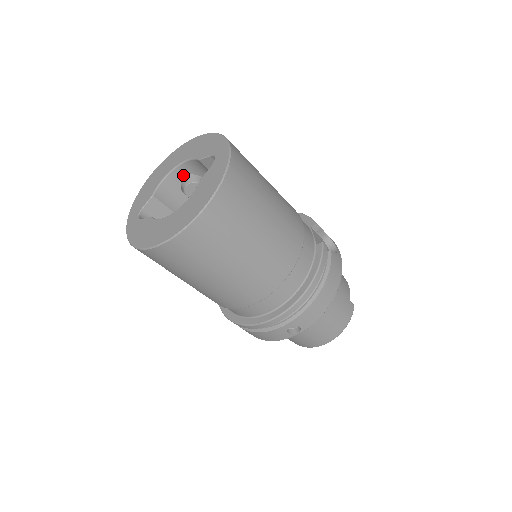
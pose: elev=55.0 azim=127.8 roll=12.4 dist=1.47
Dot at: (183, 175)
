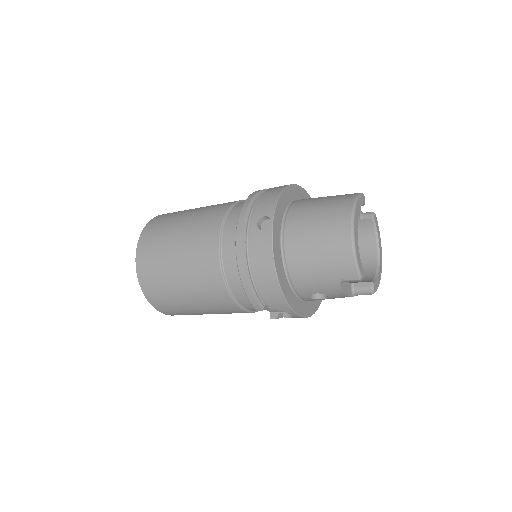
Dot at: occluded
